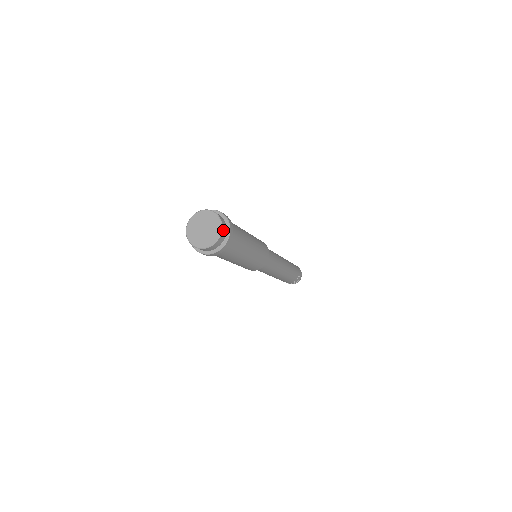
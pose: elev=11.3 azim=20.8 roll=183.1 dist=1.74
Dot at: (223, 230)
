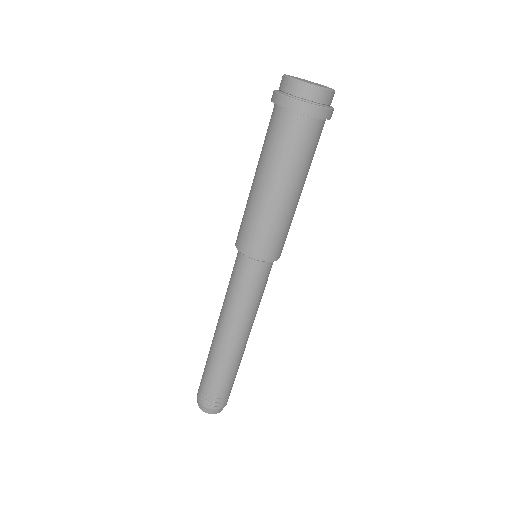
Dot at: occluded
